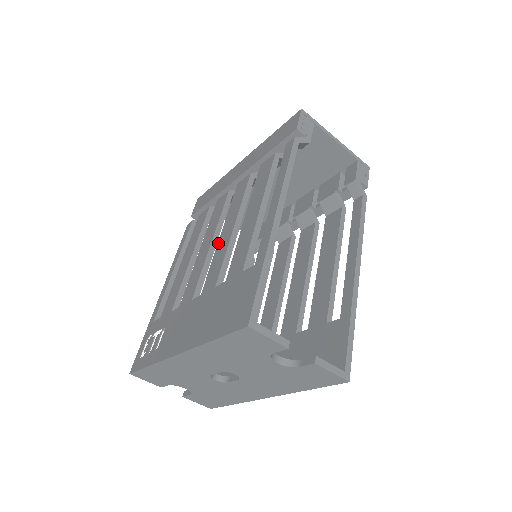
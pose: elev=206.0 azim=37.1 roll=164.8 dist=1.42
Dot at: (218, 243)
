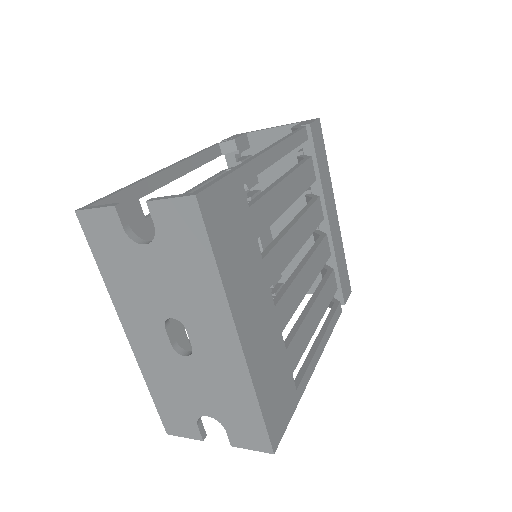
Dot at: occluded
